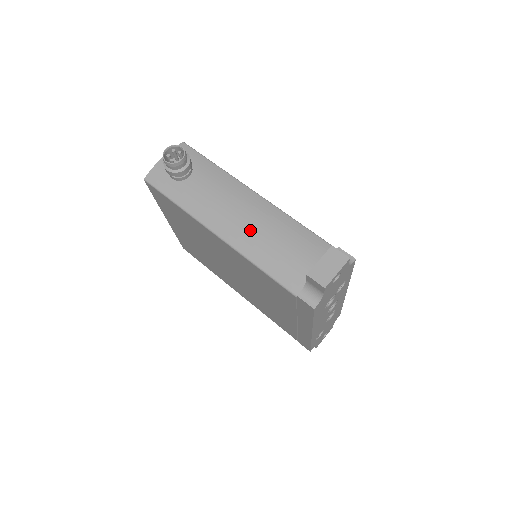
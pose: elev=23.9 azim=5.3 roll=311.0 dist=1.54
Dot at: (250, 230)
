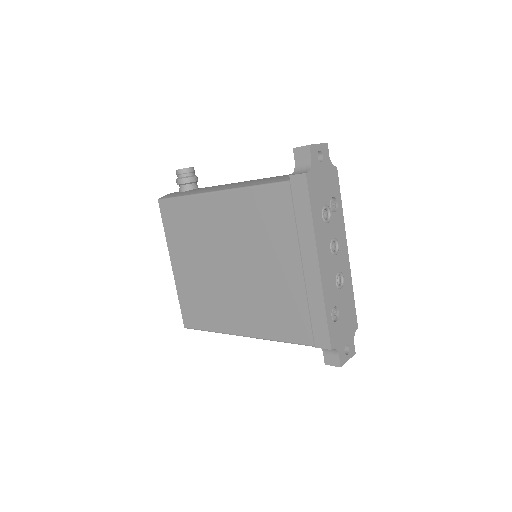
Dot at: (246, 181)
